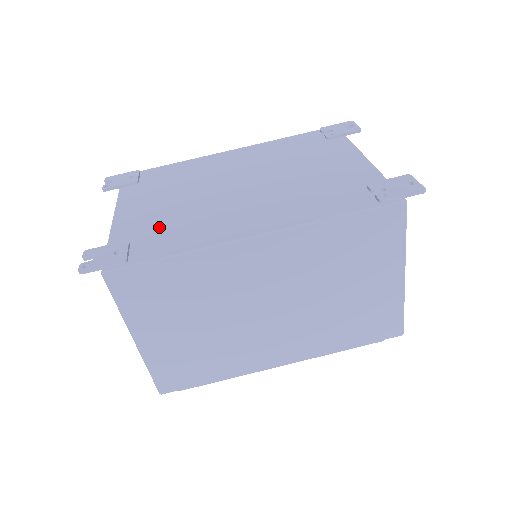
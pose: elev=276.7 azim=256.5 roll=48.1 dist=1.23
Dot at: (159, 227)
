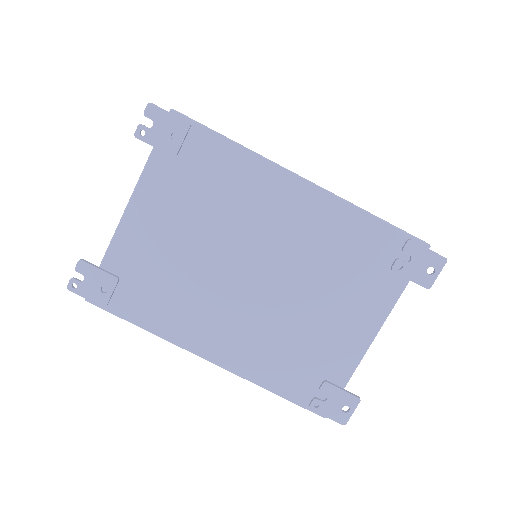
Dot at: (152, 277)
